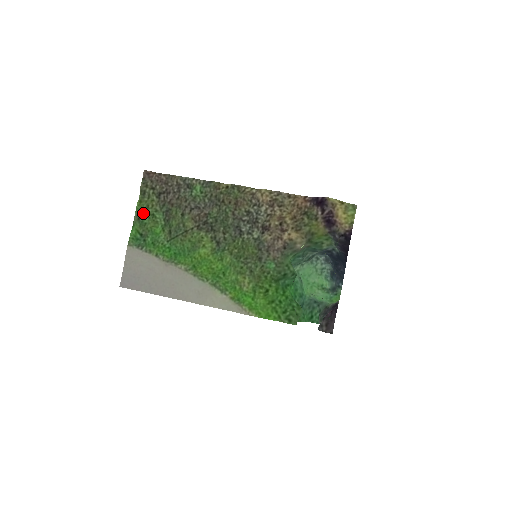
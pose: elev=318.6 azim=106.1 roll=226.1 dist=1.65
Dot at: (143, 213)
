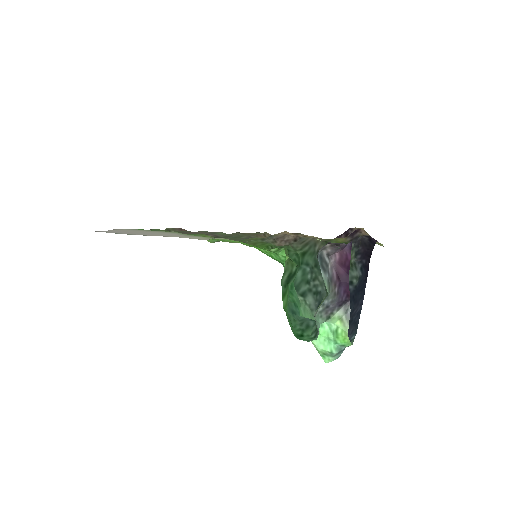
Dot at: (158, 230)
